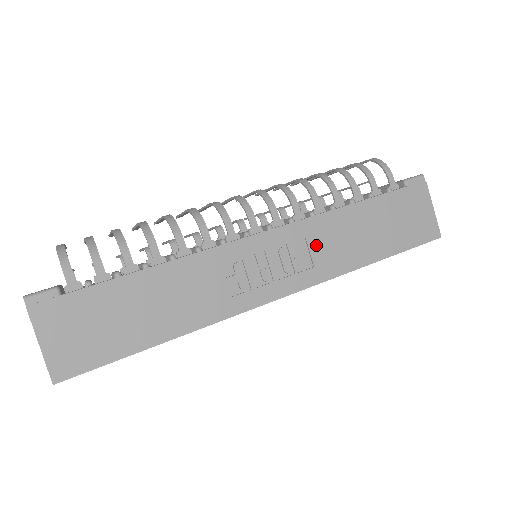
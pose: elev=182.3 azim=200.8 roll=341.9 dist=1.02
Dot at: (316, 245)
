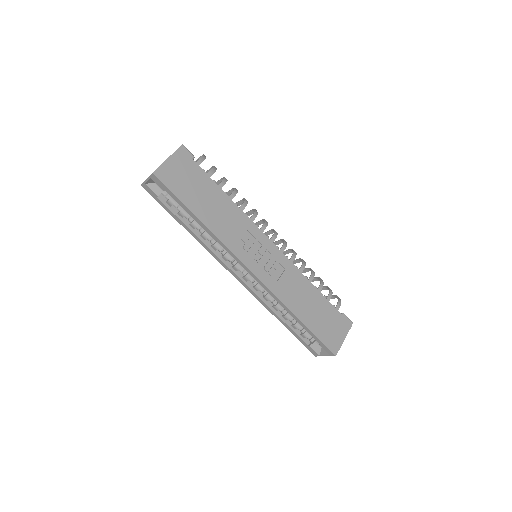
Dot at: (286, 278)
